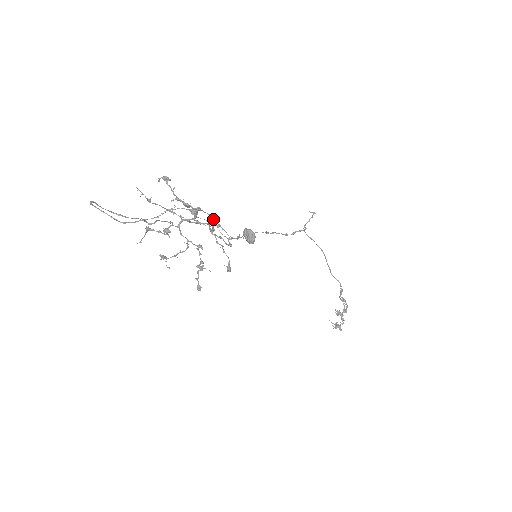
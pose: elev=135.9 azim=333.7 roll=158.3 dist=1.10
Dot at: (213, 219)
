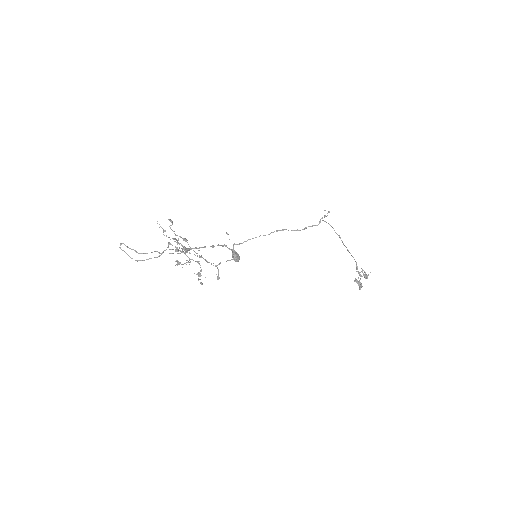
Dot at: (197, 256)
